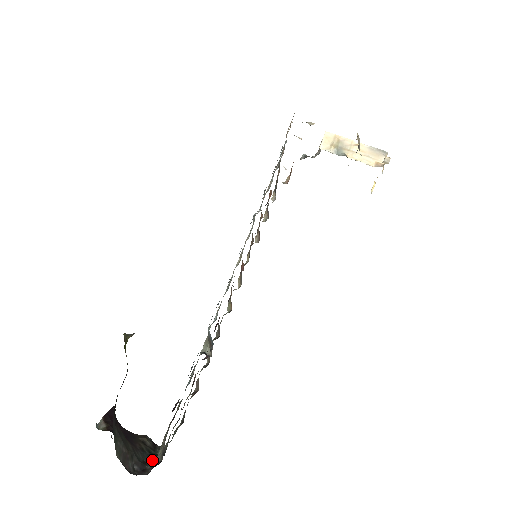
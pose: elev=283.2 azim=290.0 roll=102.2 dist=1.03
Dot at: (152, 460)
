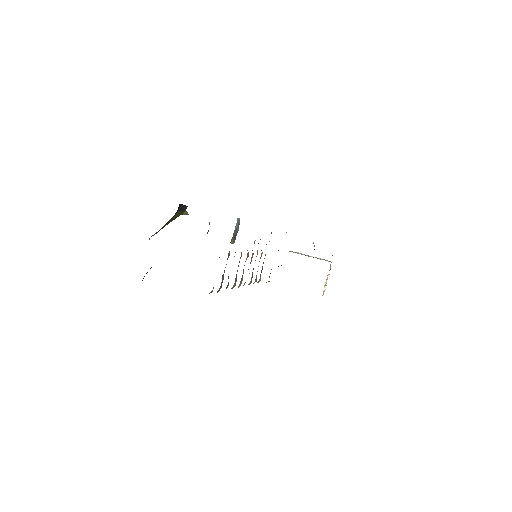
Dot at: occluded
